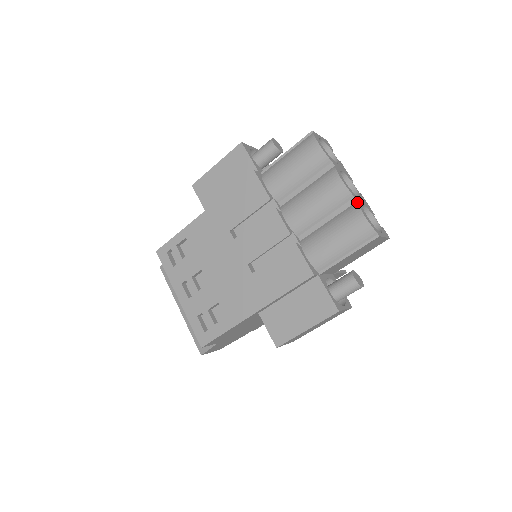
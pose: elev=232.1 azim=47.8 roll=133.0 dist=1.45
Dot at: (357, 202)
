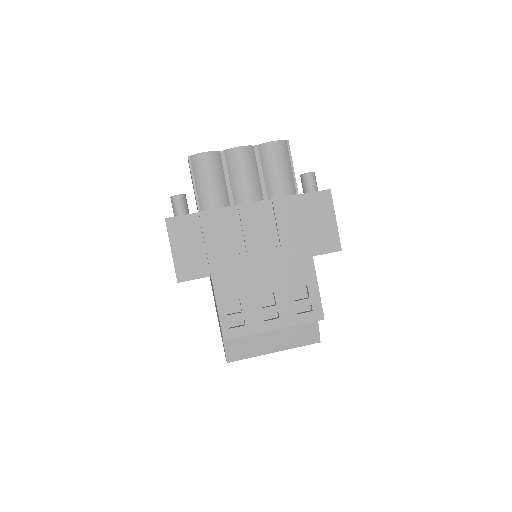
Dot at: (258, 145)
